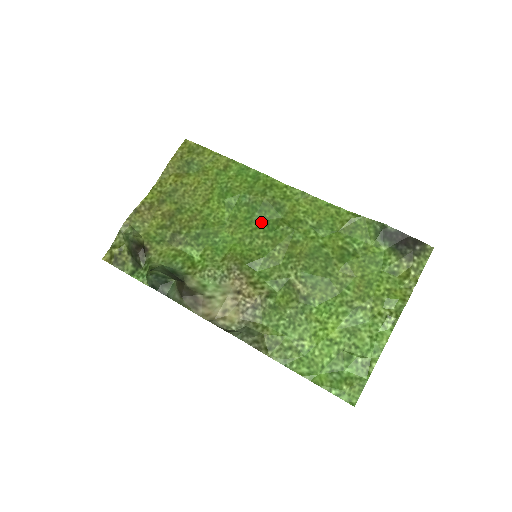
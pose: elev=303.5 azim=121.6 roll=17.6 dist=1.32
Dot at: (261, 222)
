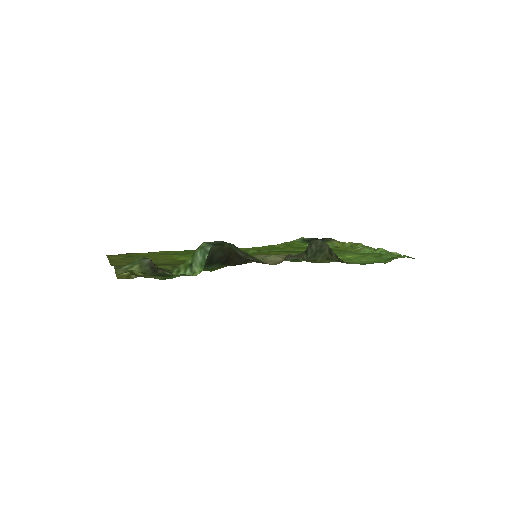
Dot at: occluded
